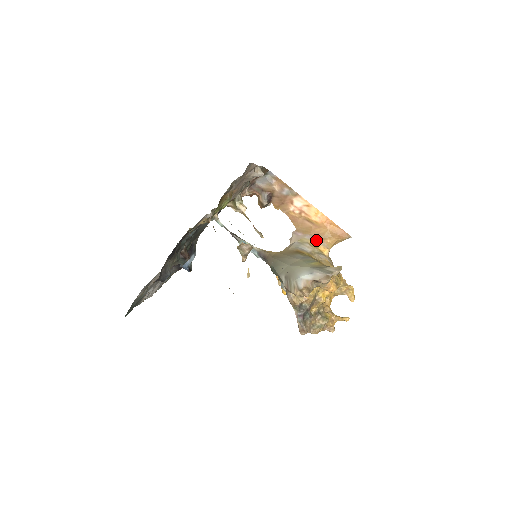
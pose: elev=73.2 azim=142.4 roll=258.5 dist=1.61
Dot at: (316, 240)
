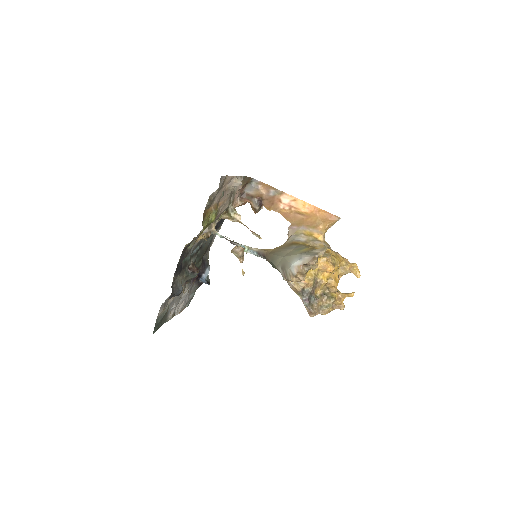
Dot at: (310, 229)
